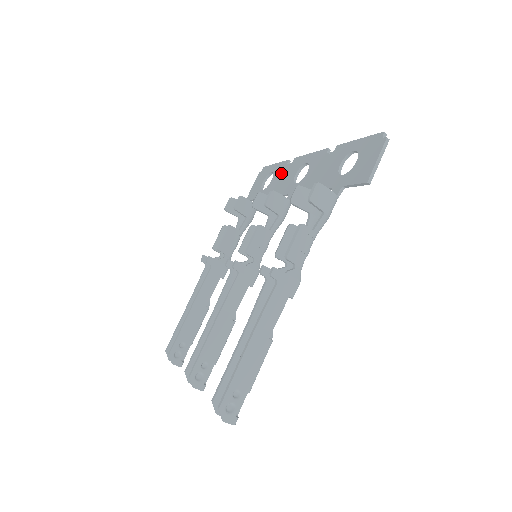
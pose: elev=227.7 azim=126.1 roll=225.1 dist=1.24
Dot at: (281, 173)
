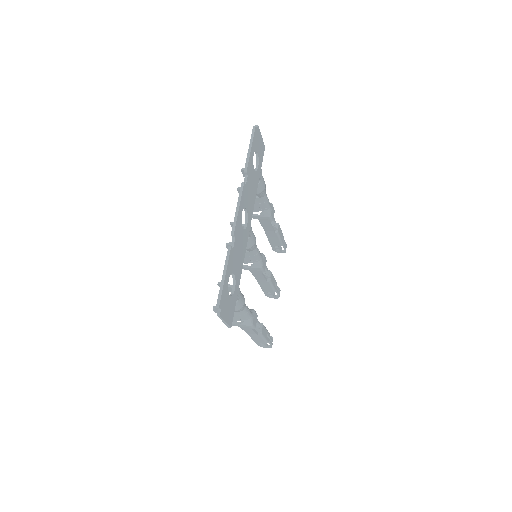
Dot at: occluded
